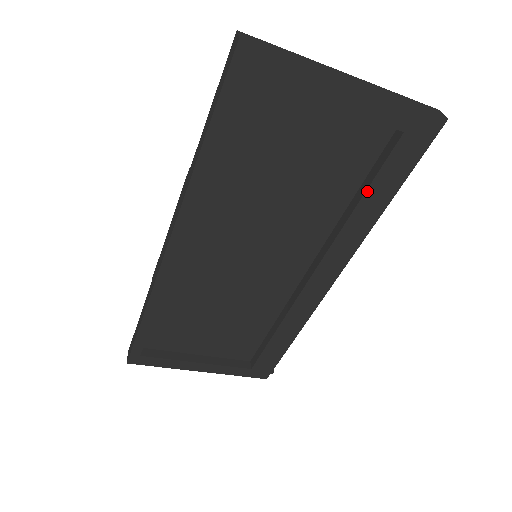
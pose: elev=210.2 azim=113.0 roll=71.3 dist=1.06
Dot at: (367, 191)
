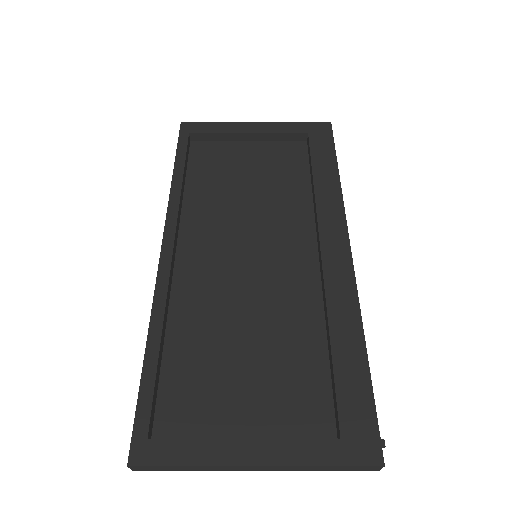
Dot at: (313, 169)
